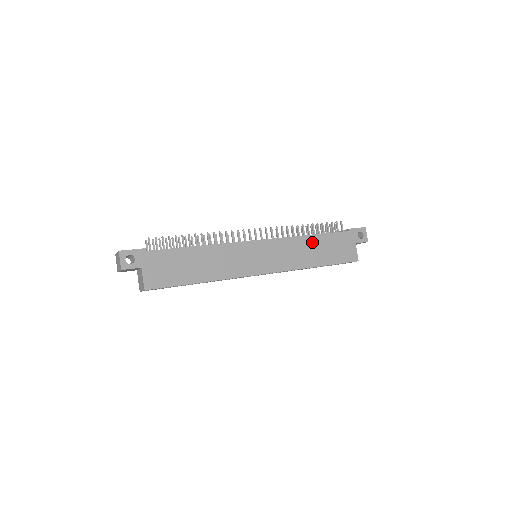
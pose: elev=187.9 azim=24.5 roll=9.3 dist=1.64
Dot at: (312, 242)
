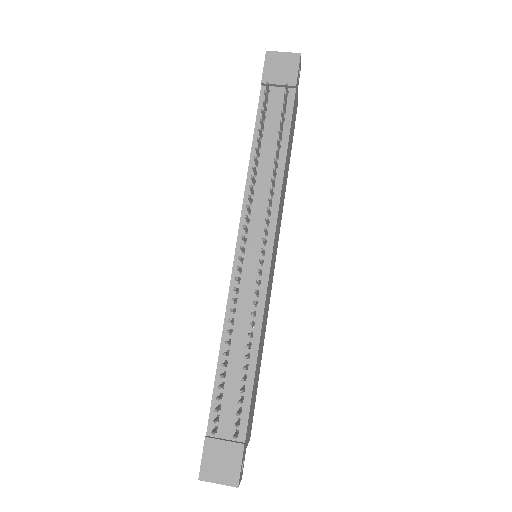
Dot at: (286, 164)
